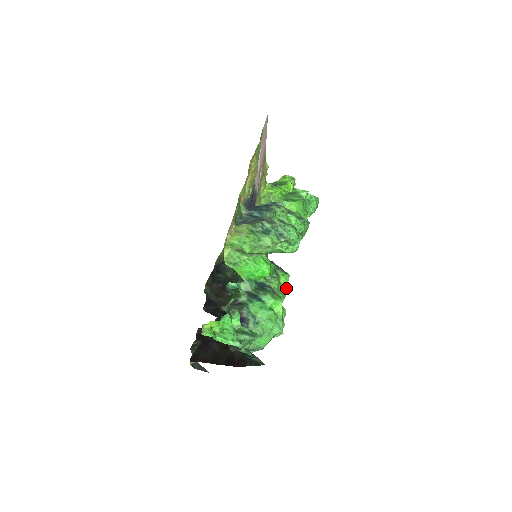
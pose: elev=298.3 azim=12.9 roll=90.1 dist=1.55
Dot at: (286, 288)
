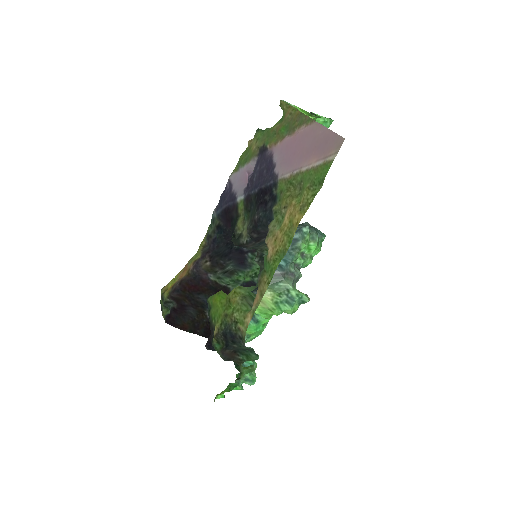
Dot at: occluded
